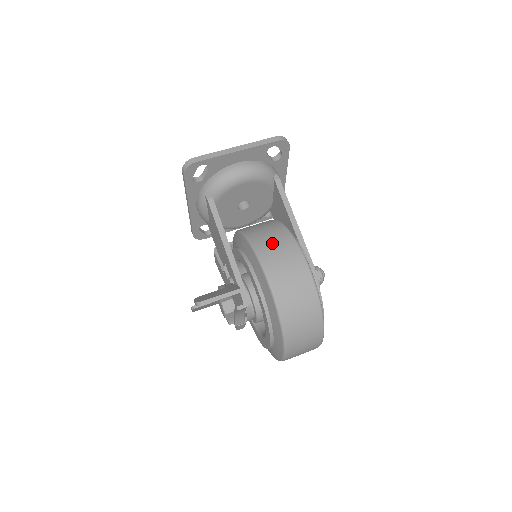
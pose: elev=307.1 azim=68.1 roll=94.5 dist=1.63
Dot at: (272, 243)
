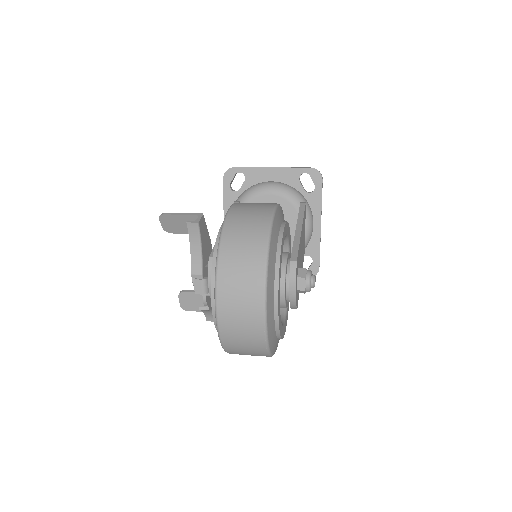
Dot at: occluded
